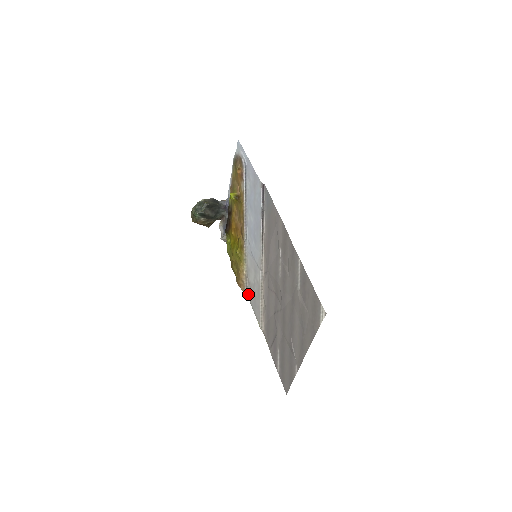
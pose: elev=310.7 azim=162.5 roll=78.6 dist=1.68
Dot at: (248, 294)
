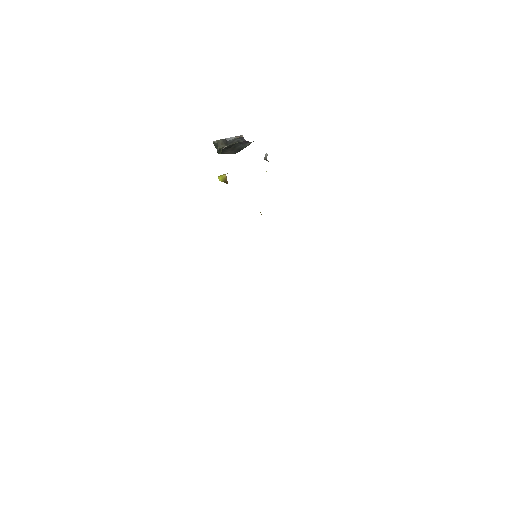
Dot at: occluded
